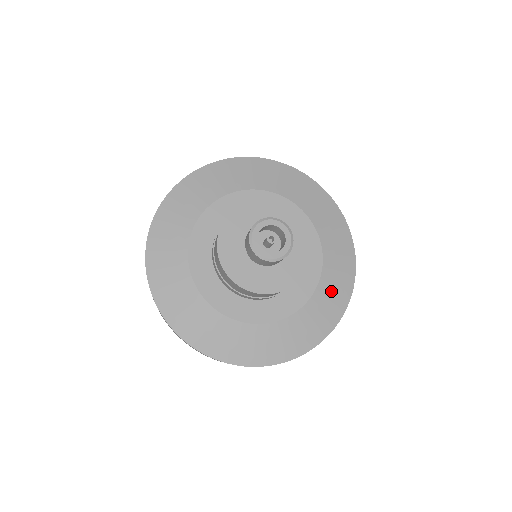
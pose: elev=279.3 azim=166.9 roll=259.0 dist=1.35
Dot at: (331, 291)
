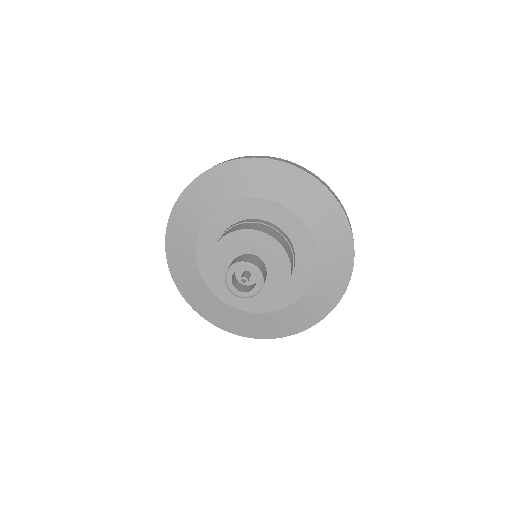
Dot at: (331, 267)
